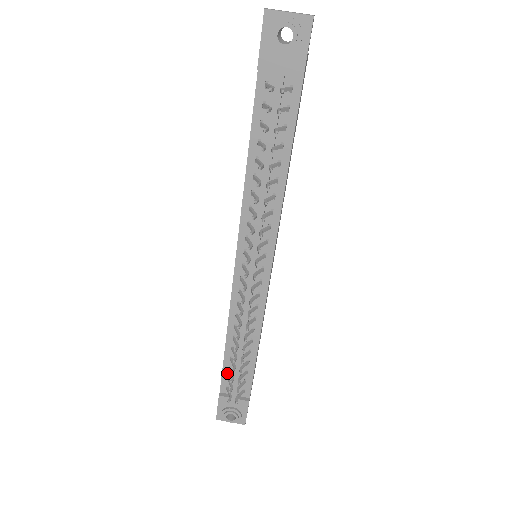
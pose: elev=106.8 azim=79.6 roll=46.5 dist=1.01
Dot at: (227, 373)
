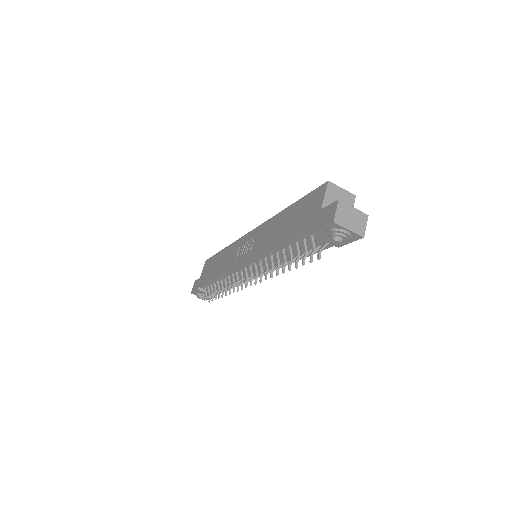
Dot at: (208, 285)
